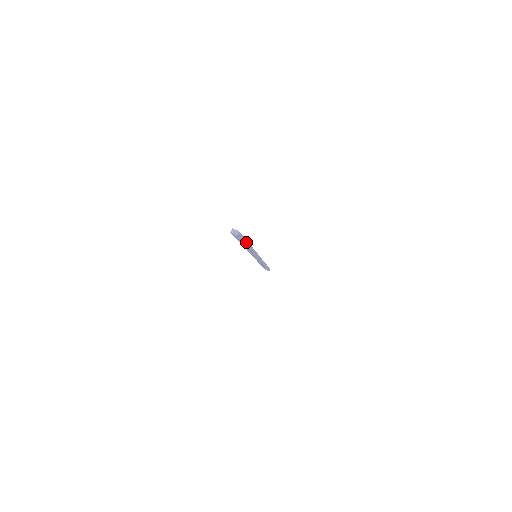
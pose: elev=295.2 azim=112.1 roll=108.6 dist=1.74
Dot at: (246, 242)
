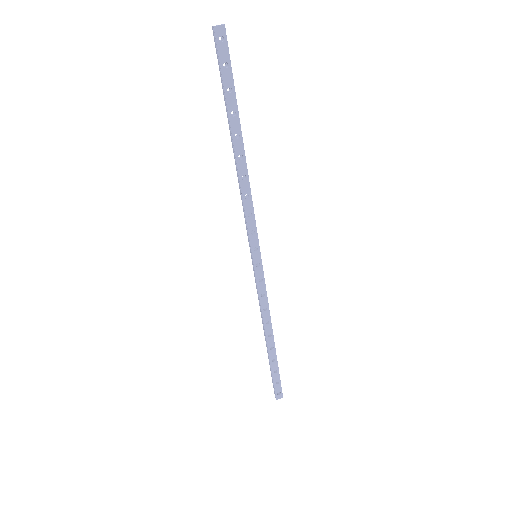
Dot at: (237, 114)
